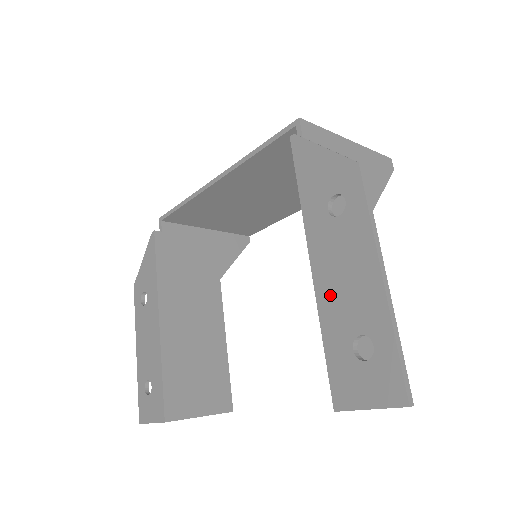
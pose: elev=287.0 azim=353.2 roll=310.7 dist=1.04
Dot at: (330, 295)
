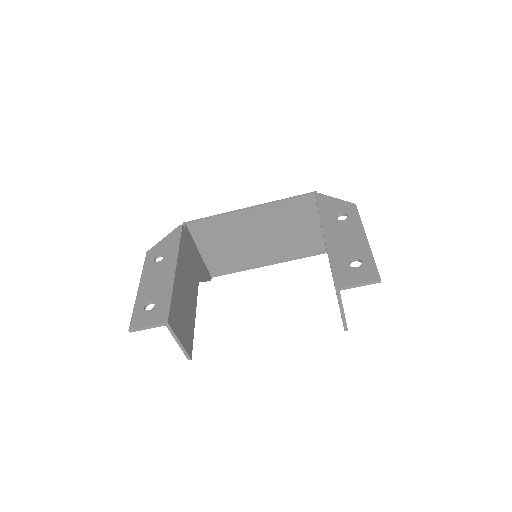
Dot at: (336, 246)
